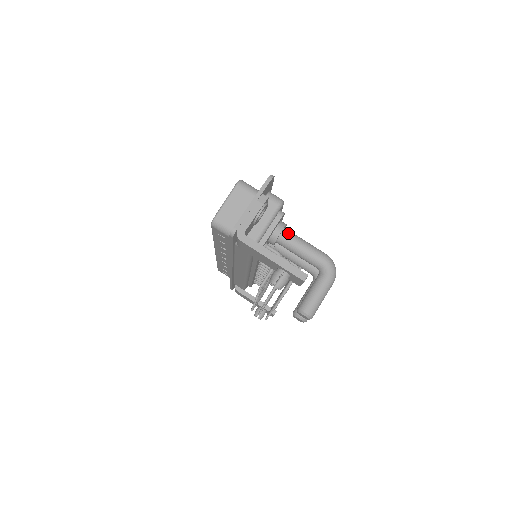
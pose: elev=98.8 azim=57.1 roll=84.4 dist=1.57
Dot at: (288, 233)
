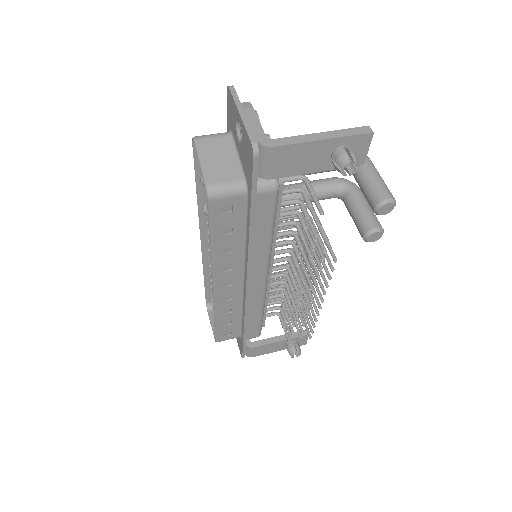
Dot at: occluded
